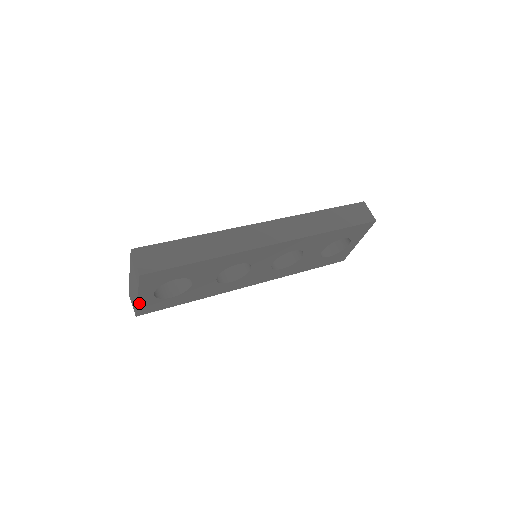
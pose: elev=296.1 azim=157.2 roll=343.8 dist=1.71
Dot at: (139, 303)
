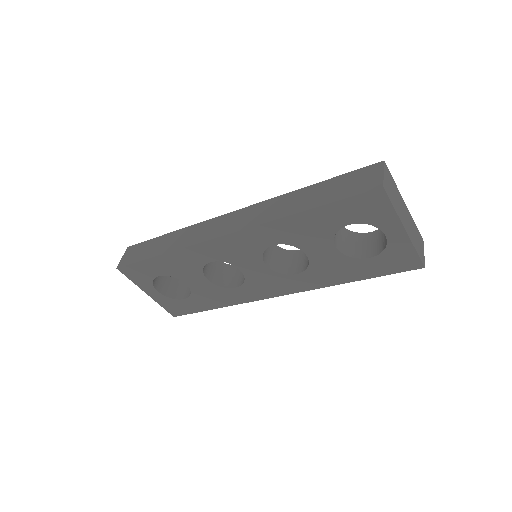
Dot at: (157, 301)
